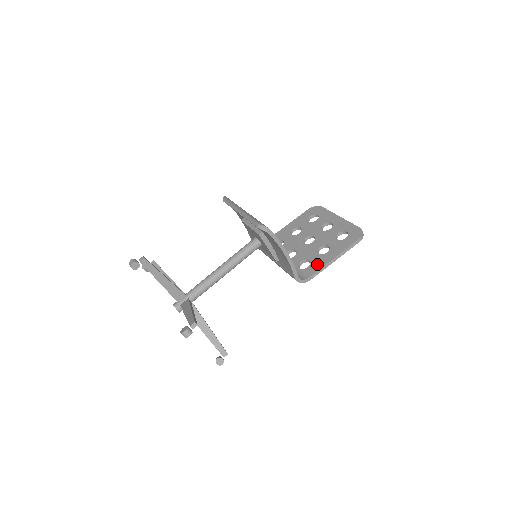
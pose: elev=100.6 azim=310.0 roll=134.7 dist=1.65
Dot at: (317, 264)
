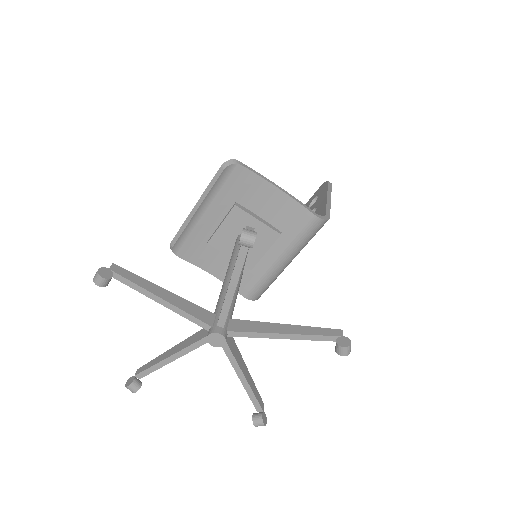
Dot at: (319, 212)
